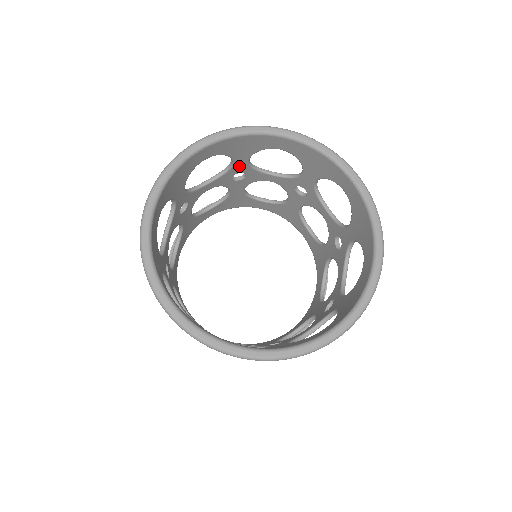
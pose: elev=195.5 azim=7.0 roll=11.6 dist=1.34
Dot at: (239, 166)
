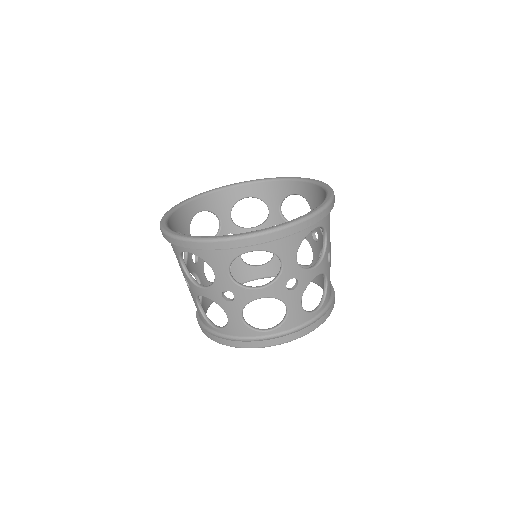
Dot at: (274, 216)
